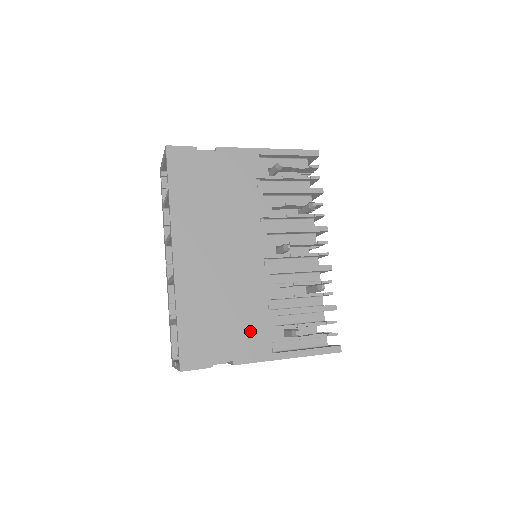
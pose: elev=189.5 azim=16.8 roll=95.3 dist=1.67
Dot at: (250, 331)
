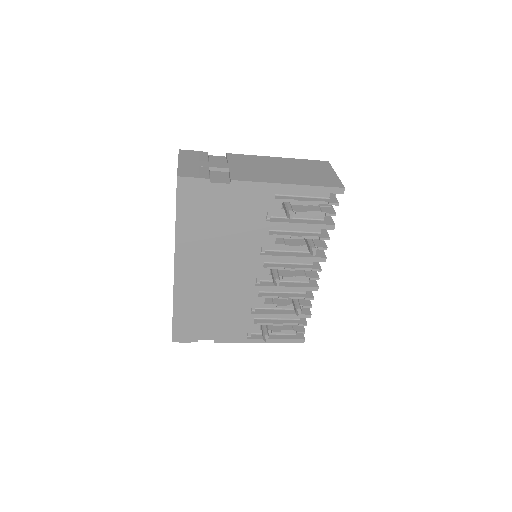
Dot at: (232, 325)
